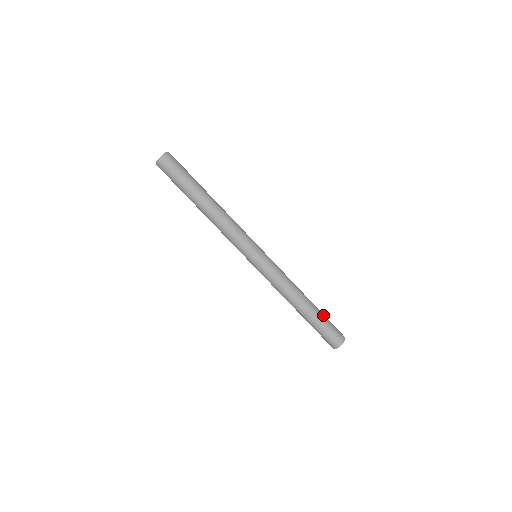
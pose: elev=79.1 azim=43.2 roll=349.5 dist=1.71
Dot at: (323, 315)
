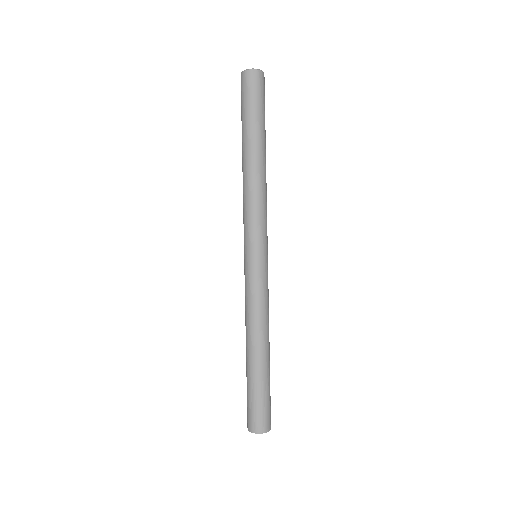
Dot at: occluded
